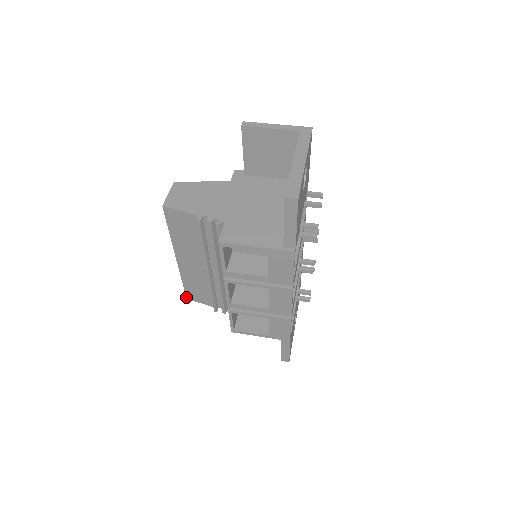
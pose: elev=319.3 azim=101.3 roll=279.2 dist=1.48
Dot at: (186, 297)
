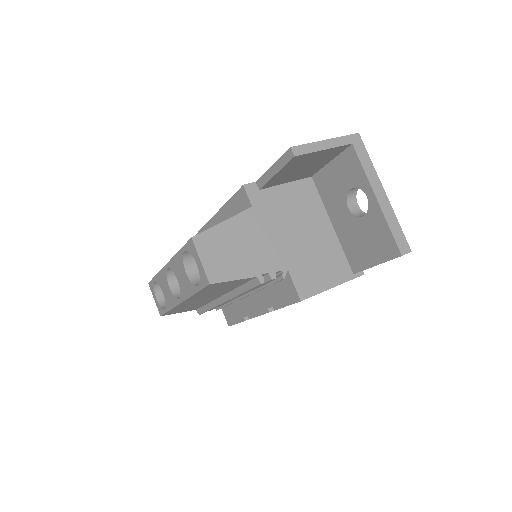
Dot at: occluded
